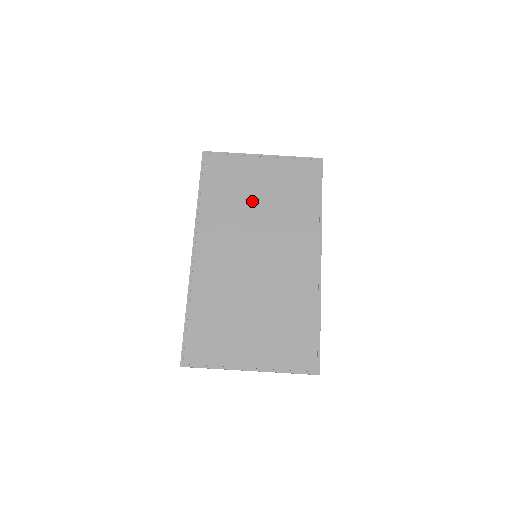
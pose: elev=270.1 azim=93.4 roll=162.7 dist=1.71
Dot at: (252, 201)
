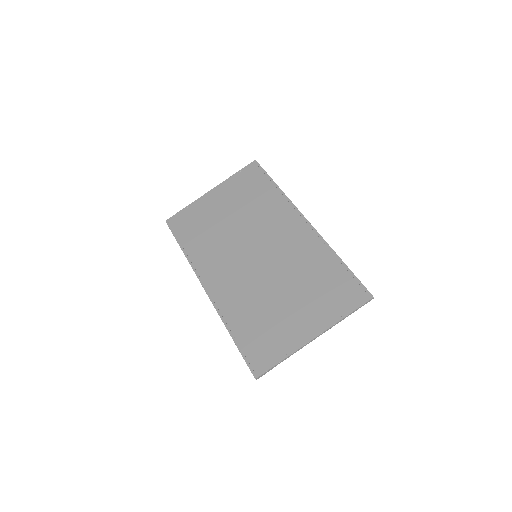
Dot at: (225, 223)
